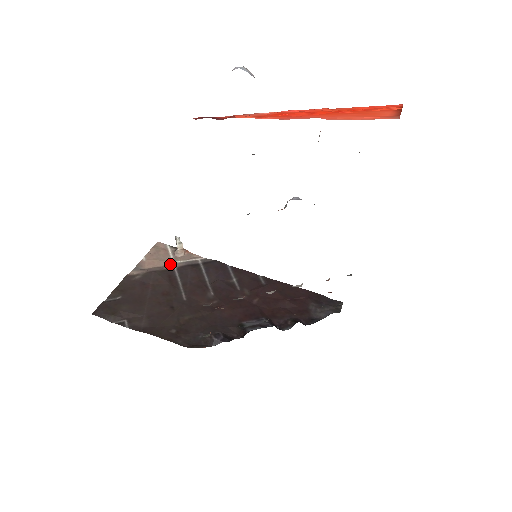
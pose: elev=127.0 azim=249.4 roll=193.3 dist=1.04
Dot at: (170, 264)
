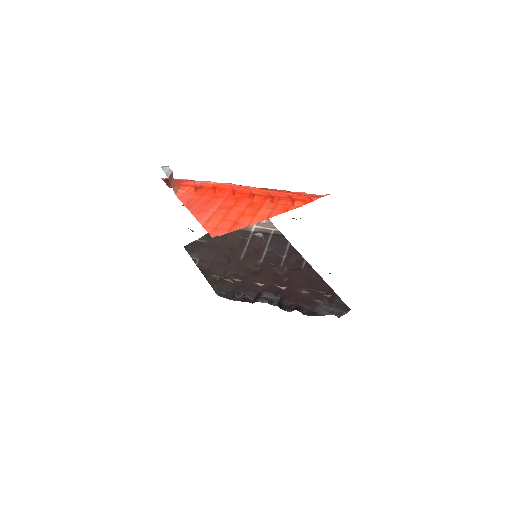
Dot at: (251, 227)
